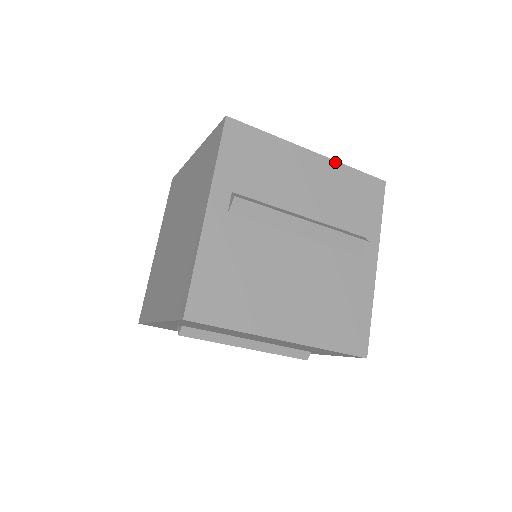
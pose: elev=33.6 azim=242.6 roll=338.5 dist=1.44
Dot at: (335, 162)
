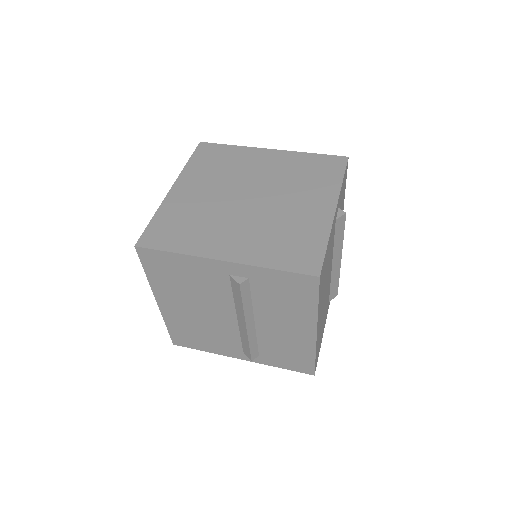
Dot at: occluded
